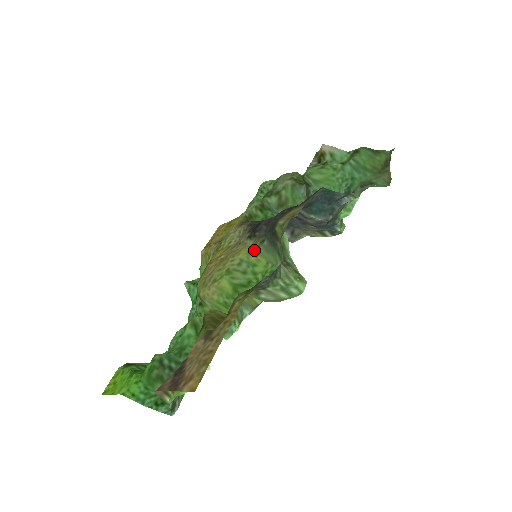
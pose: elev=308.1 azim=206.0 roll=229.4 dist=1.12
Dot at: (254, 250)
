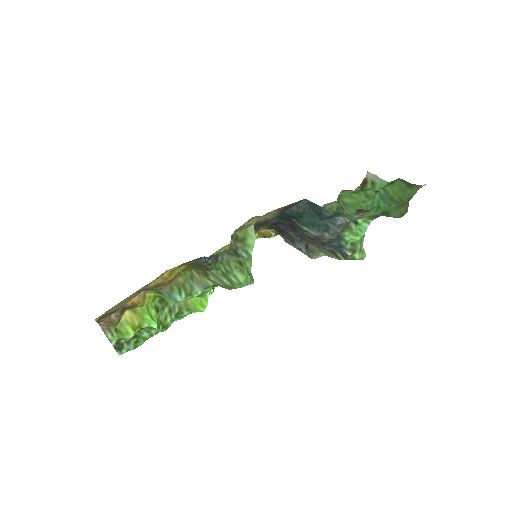
Dot at: occluded
